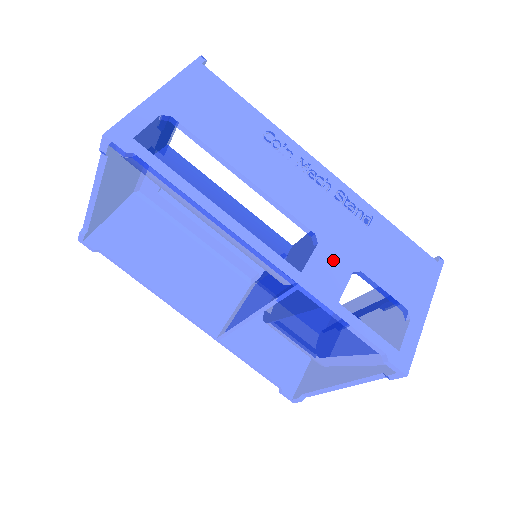
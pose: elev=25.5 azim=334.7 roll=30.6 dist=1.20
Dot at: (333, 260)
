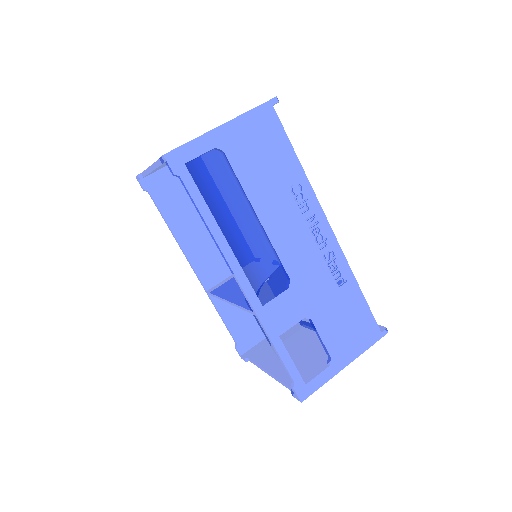
Dot at: (293, 304)
